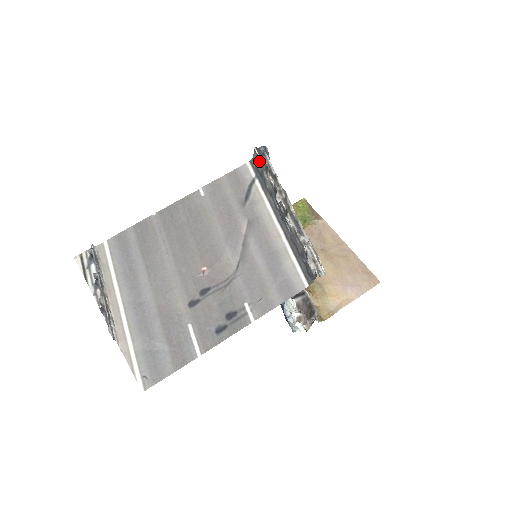
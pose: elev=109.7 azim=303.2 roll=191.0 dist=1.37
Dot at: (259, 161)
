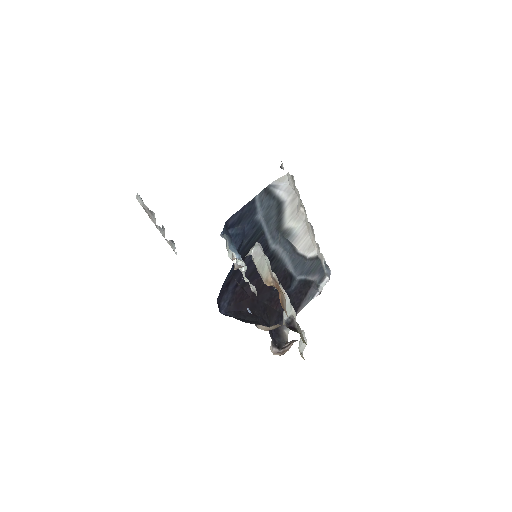
Dot at: occluded
